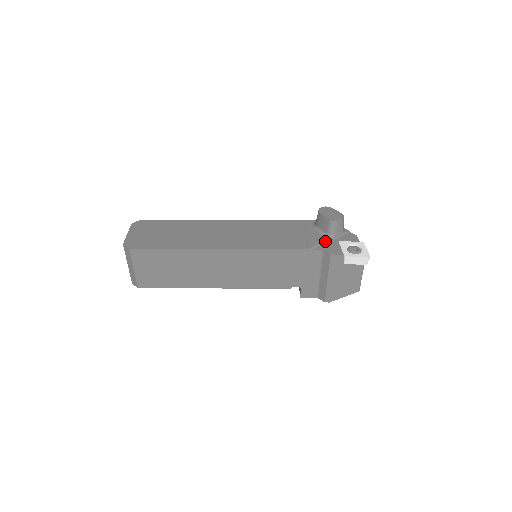
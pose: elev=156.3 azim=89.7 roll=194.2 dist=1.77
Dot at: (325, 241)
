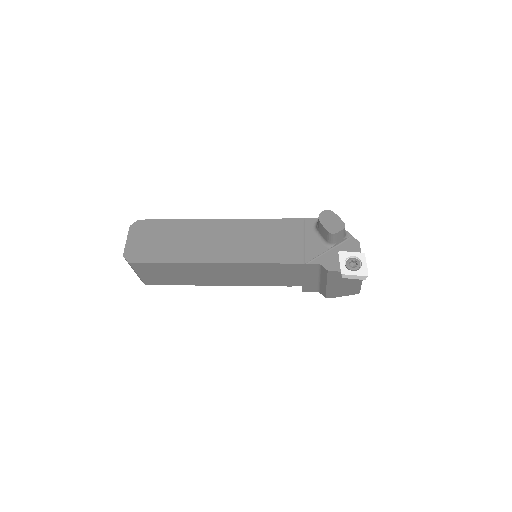
Dot at: (324, 251)
